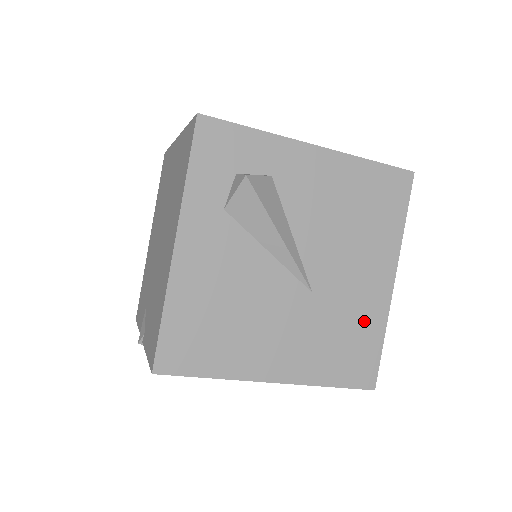
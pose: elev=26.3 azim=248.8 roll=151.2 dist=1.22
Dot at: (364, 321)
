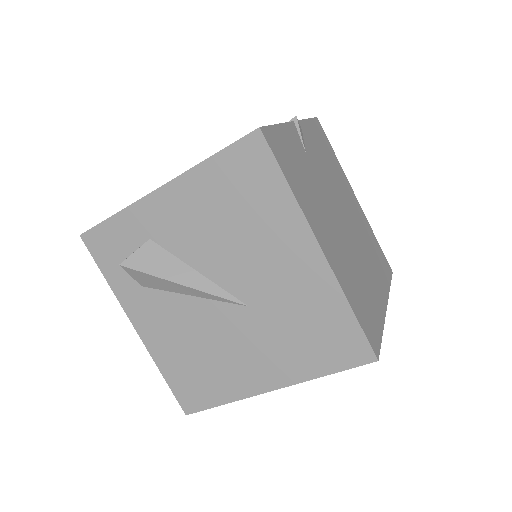
Dot at: (316, 304)
